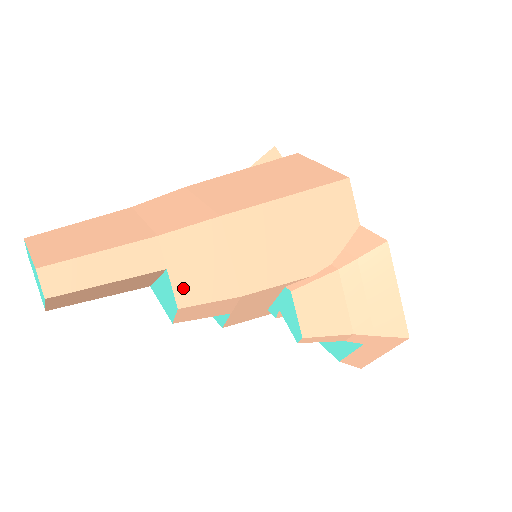
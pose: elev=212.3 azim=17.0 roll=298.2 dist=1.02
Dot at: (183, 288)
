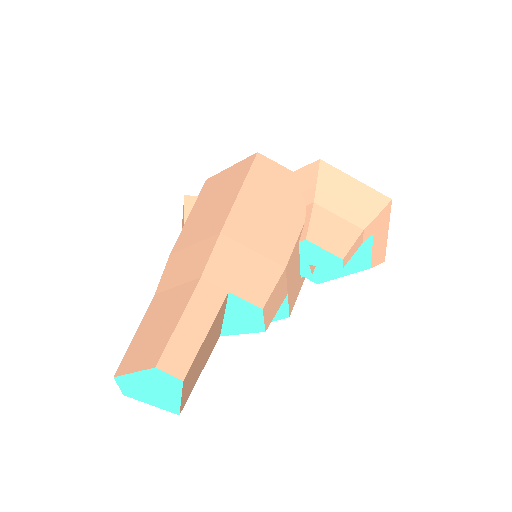
Dot at: (250, 294)
